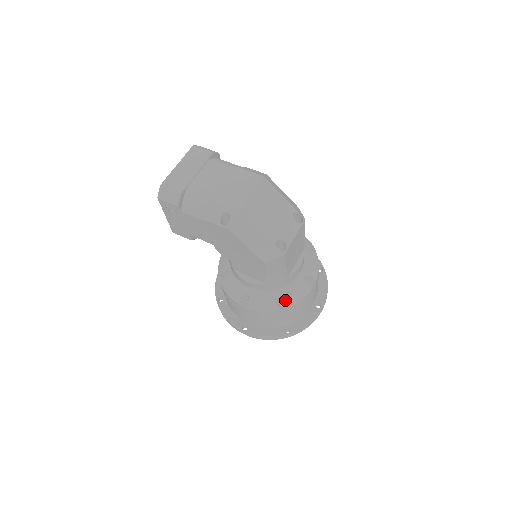
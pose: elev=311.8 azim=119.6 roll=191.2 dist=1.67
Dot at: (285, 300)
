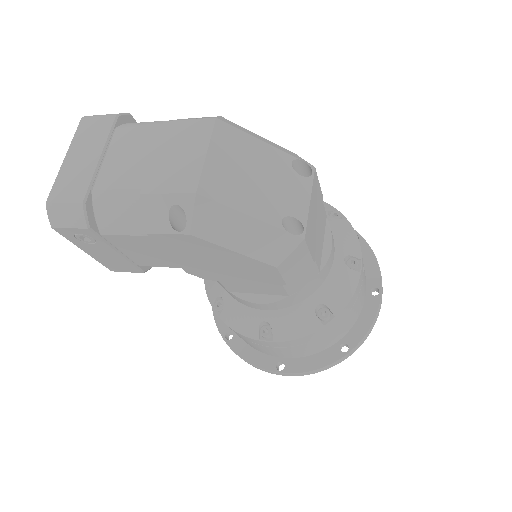
Dot at: (327, 308)
